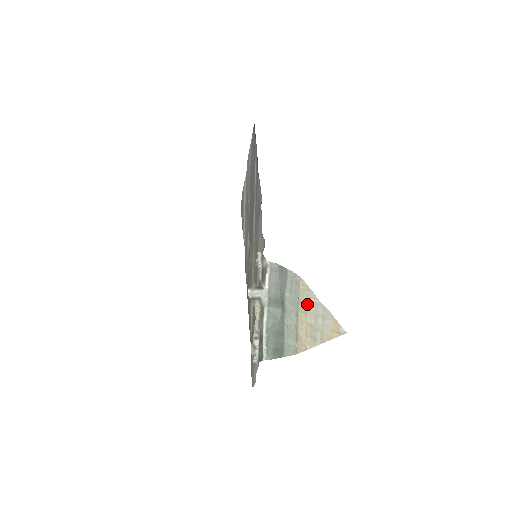
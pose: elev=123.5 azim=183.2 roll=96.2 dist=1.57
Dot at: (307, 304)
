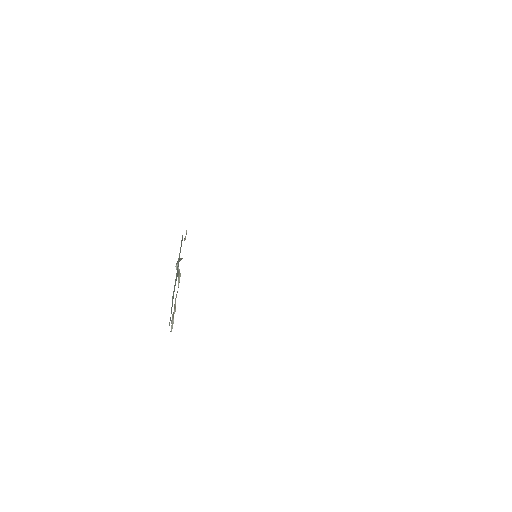
Dot at: occluded
